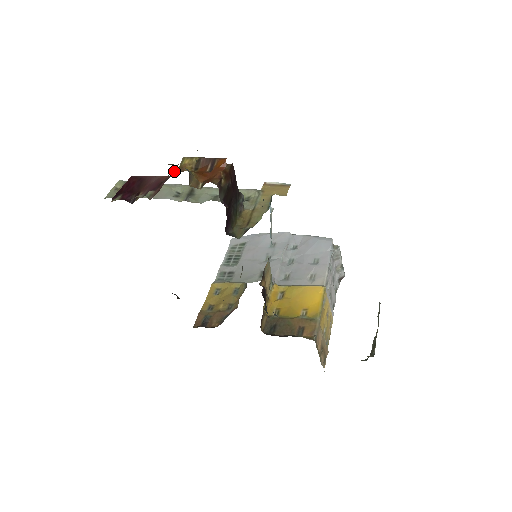
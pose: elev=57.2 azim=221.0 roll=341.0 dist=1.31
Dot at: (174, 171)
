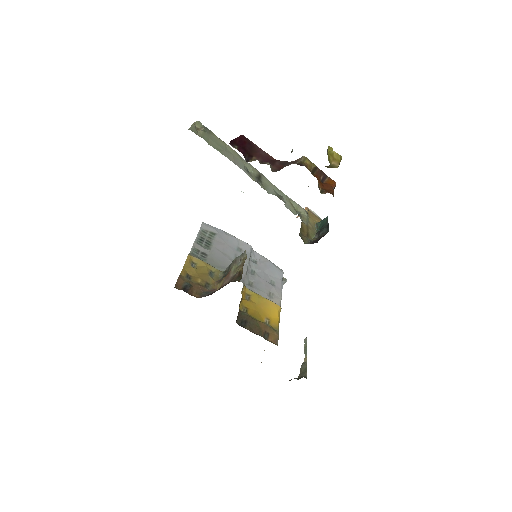
Dot at: (301, 163)
